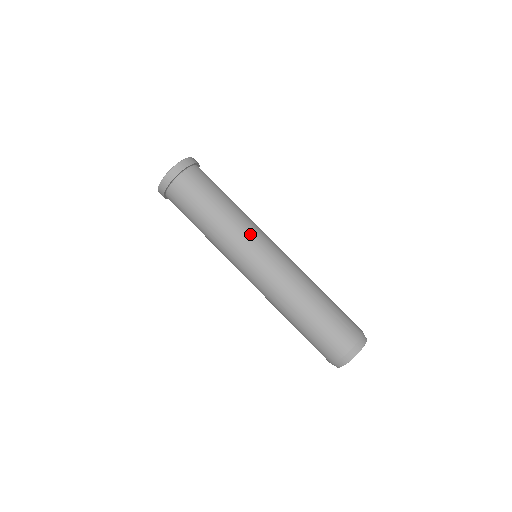
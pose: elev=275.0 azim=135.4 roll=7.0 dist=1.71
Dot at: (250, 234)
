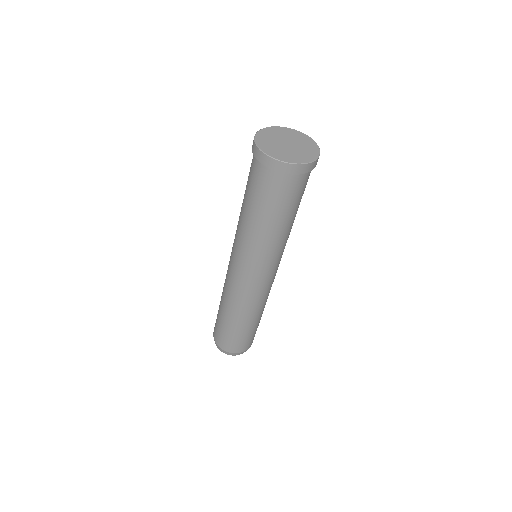
Dot at: occluded
